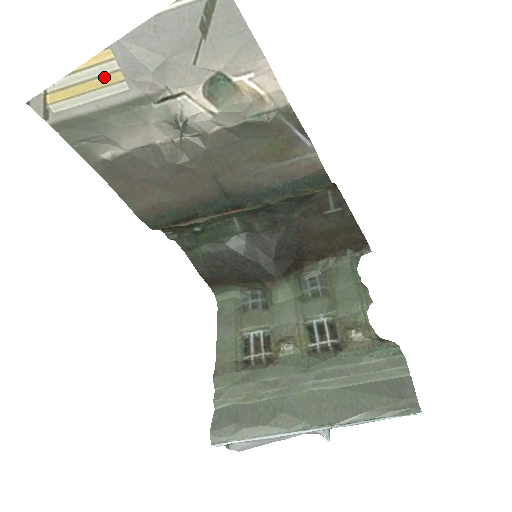
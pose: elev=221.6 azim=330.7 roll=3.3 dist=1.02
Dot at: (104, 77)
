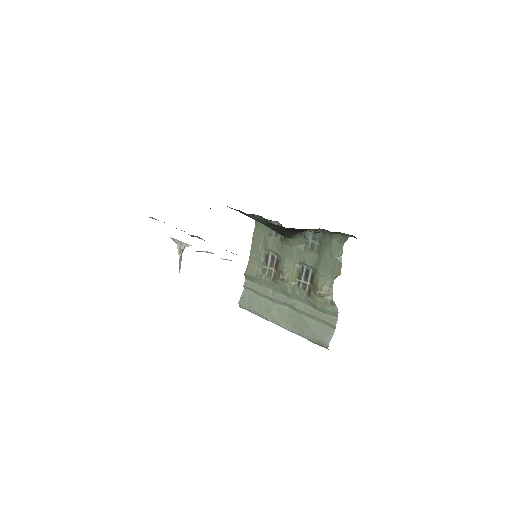
Dot at: occluded
